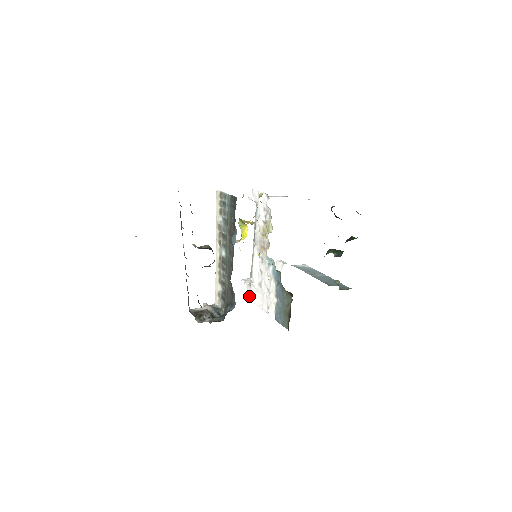
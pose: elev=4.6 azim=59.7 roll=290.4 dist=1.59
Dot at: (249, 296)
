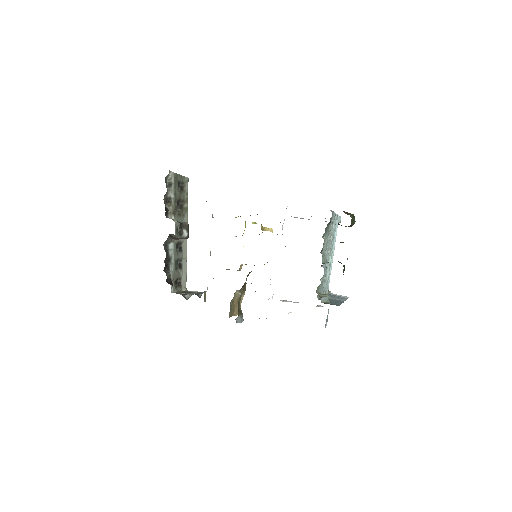
Dot at: occluded
